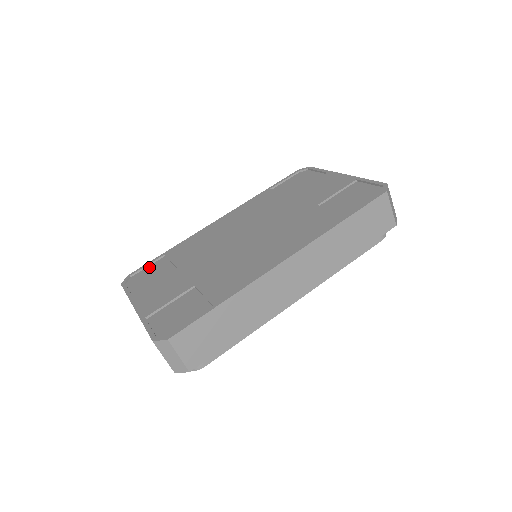
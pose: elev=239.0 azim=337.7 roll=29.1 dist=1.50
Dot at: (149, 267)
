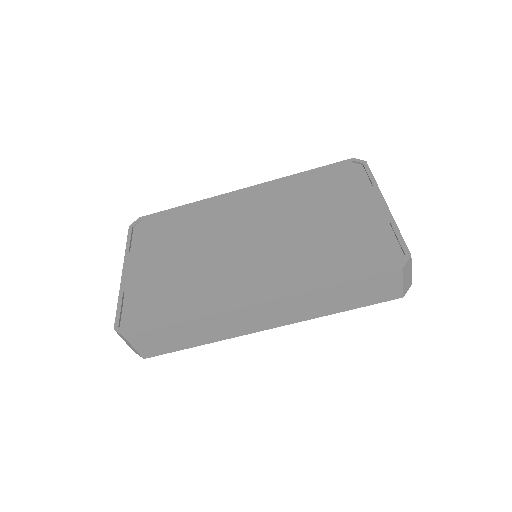
Dot at: (160, 218)
